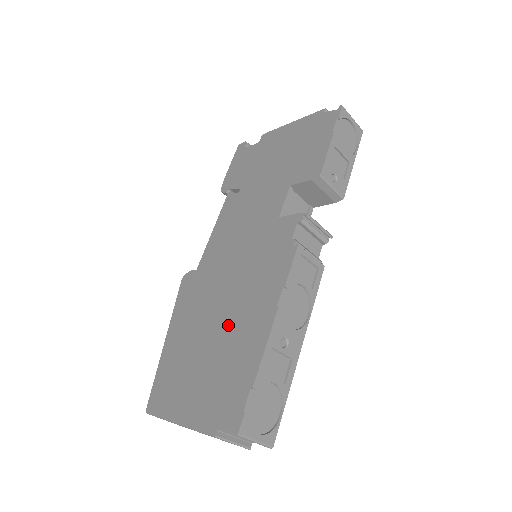
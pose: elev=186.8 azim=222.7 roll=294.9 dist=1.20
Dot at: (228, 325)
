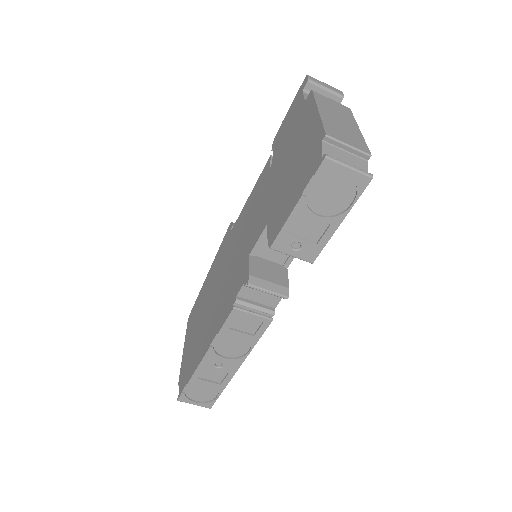
Dot at: (207, 317)
